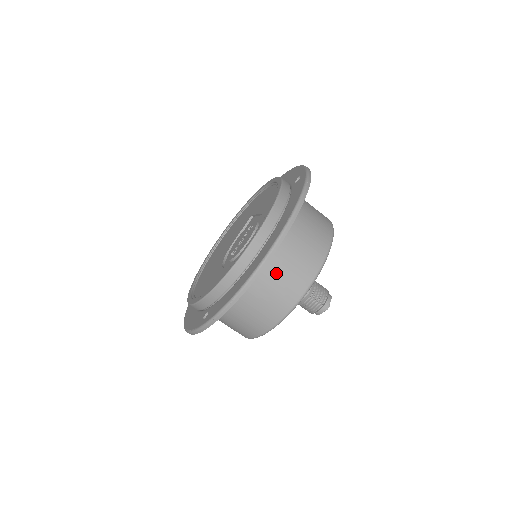
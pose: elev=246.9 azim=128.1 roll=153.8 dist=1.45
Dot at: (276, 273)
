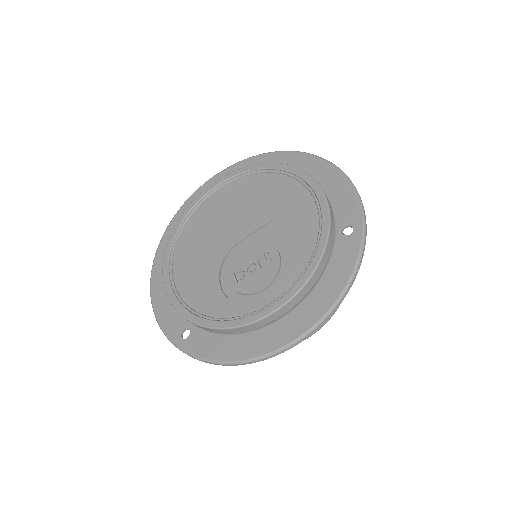
Dot at: occluded
